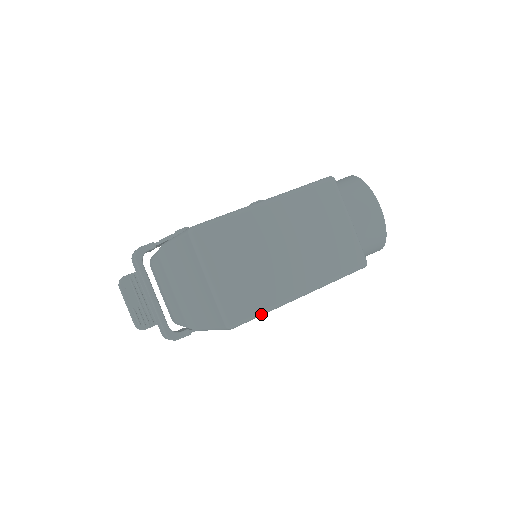
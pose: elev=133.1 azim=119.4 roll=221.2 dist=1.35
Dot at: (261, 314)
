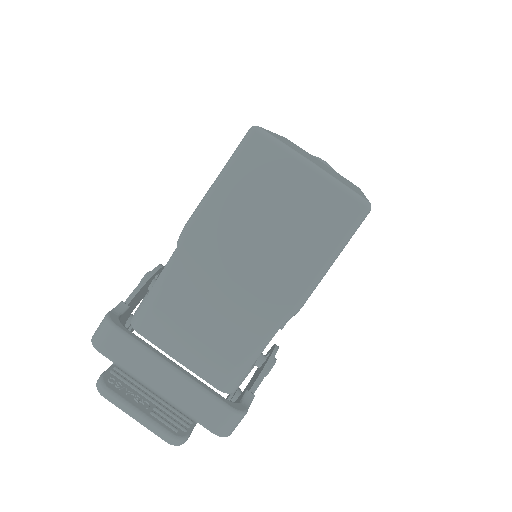
Dot at: occluded
